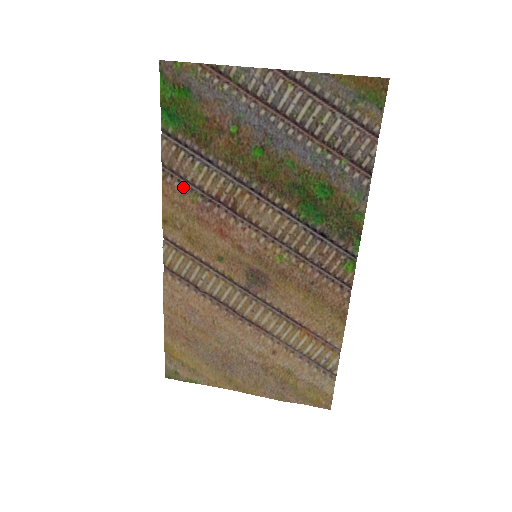
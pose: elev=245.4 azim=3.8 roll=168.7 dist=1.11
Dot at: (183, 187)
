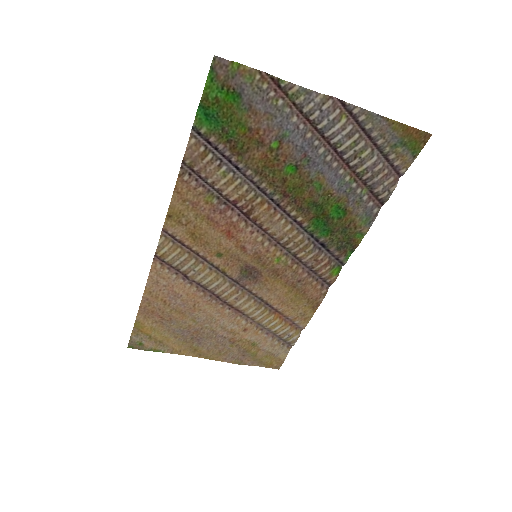
Dot at: (200, 187)
